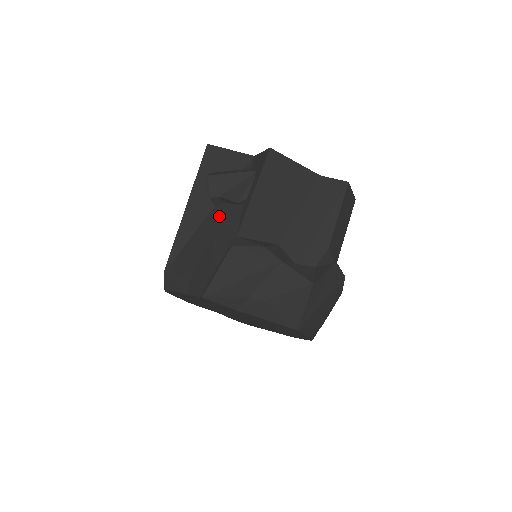
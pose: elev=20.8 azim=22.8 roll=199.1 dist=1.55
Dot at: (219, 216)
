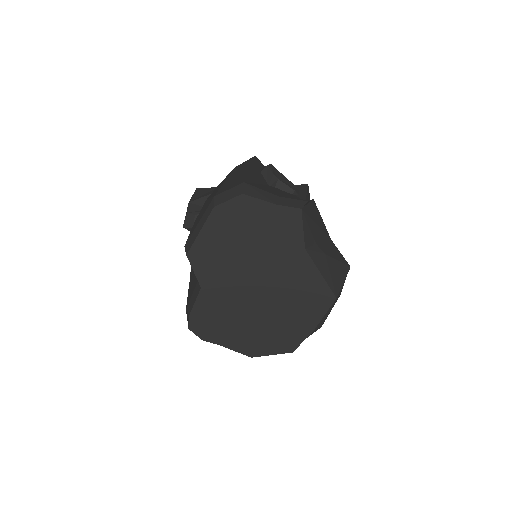
Dot at: occluded
